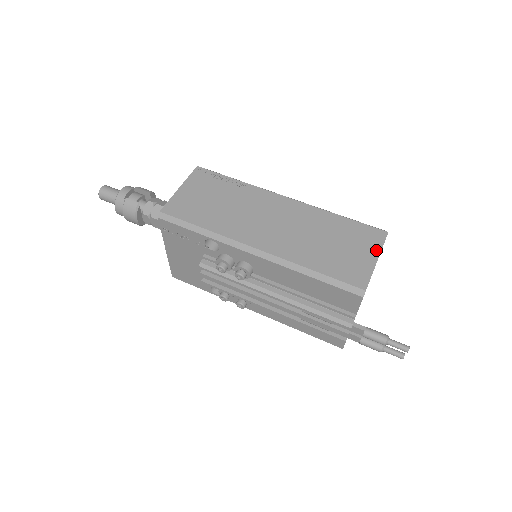
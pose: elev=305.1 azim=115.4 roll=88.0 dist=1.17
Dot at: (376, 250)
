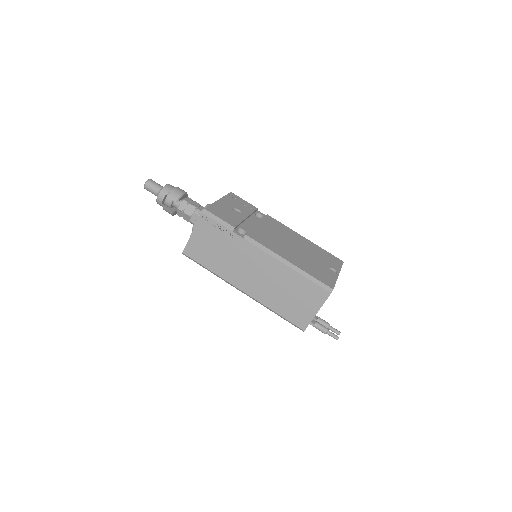
Dot at: (318, 306)
